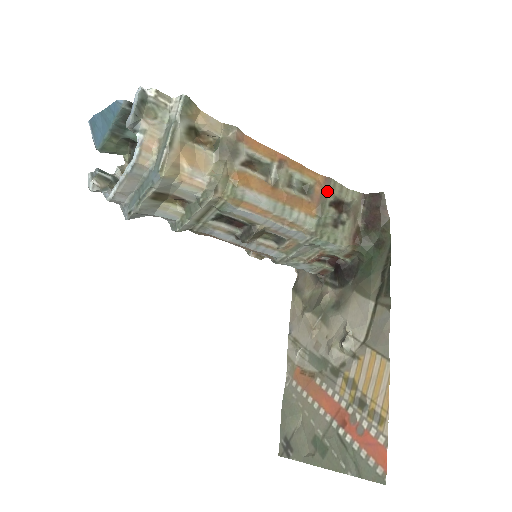
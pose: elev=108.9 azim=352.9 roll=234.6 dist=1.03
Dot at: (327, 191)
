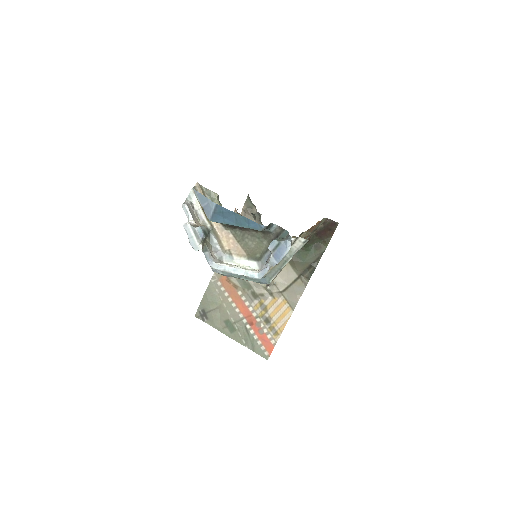
Dot at: occluded
